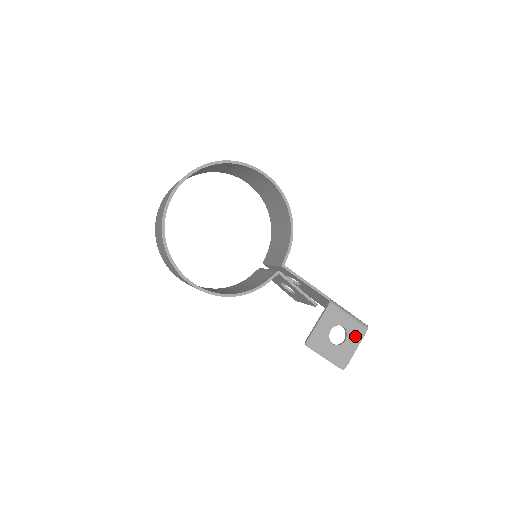
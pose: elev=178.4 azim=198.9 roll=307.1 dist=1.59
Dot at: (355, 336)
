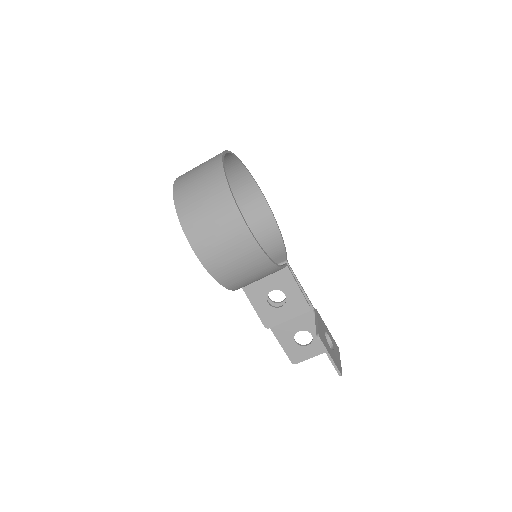
Dot at: (336, 349)
